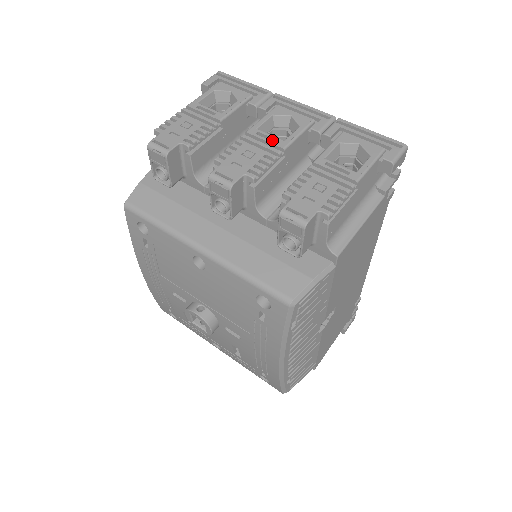
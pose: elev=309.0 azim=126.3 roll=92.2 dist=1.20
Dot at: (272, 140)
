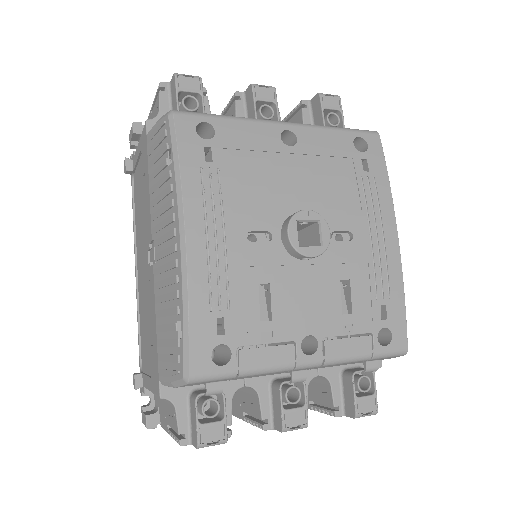
Dot at: occluded
